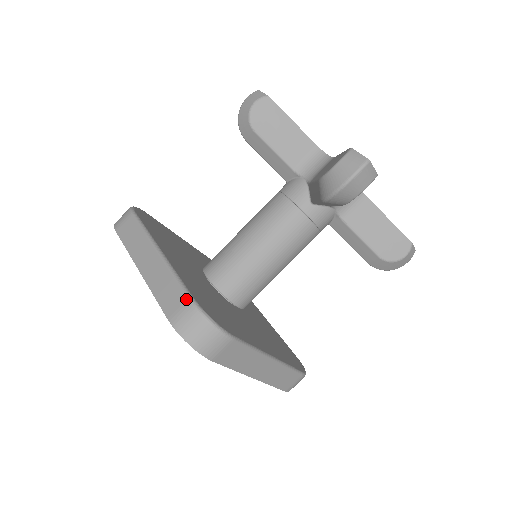
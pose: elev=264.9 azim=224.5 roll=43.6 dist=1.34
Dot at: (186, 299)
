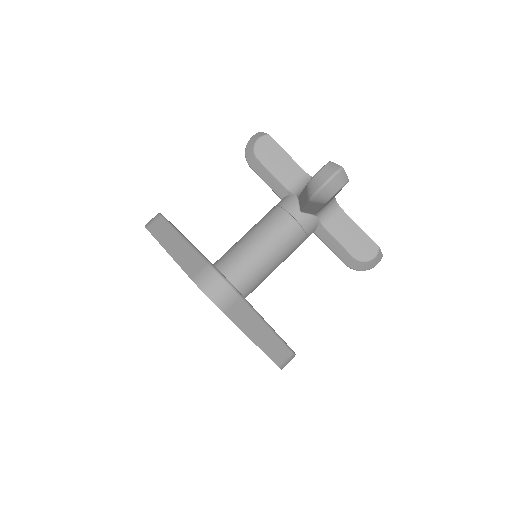
Dot at: (206, 264)
